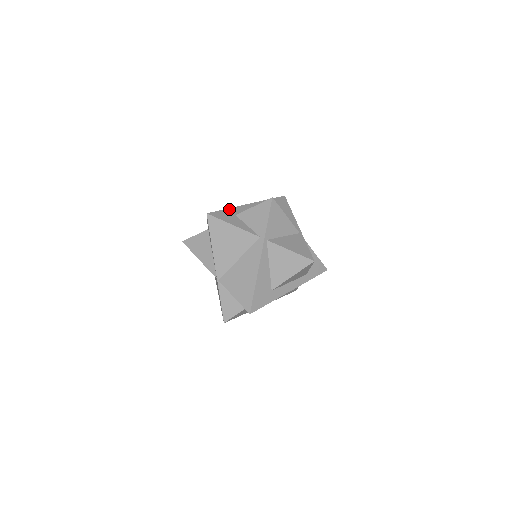
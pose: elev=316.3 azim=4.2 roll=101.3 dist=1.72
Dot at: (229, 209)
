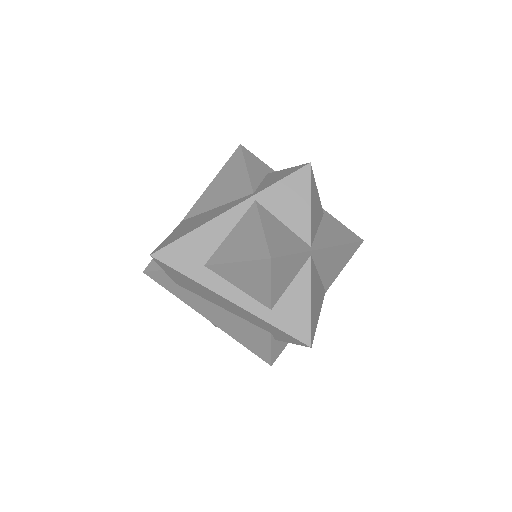
Dot at: (271, 169)
